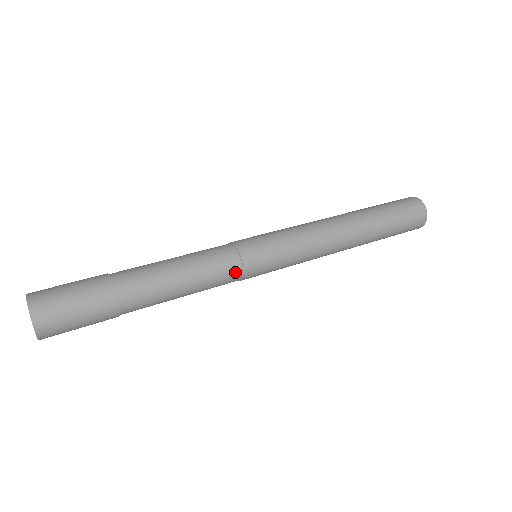
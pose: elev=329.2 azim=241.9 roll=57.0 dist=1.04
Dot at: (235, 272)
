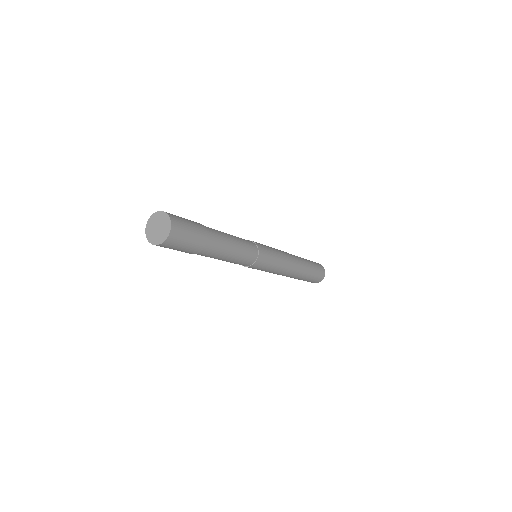
Dot at: (250, 241)
